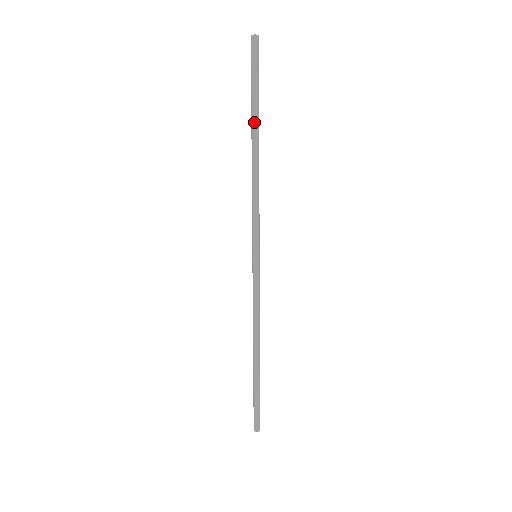
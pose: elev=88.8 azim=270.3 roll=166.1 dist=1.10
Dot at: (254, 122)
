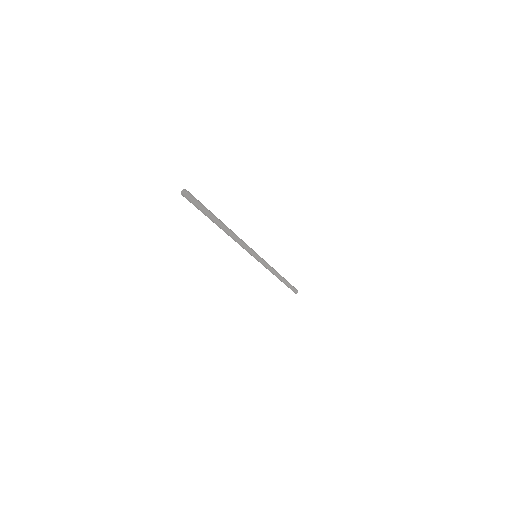
Dot at: (215, 223)
